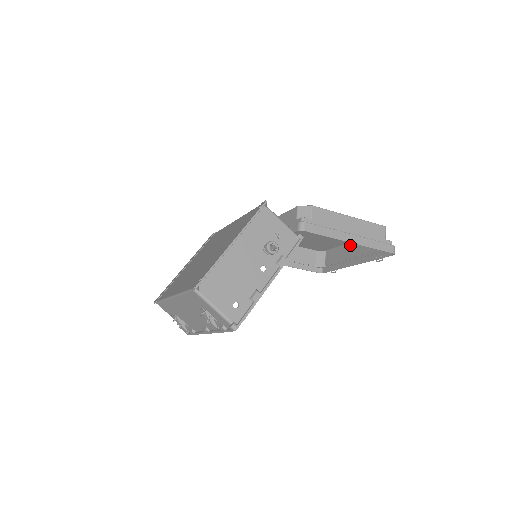
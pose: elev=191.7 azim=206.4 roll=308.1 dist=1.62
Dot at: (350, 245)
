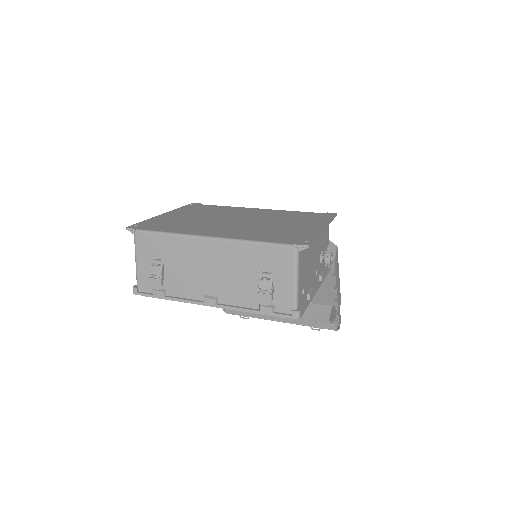
Dot at: occluded
